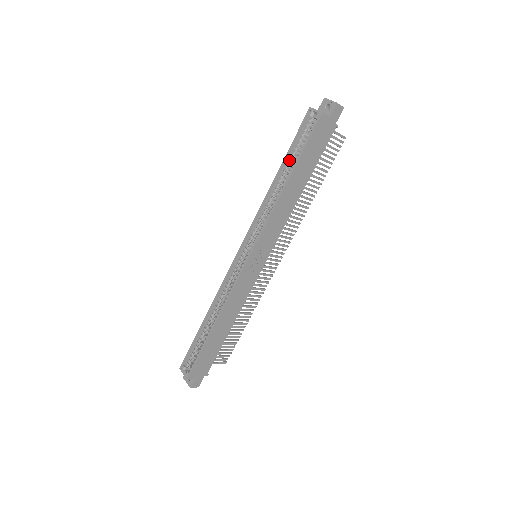
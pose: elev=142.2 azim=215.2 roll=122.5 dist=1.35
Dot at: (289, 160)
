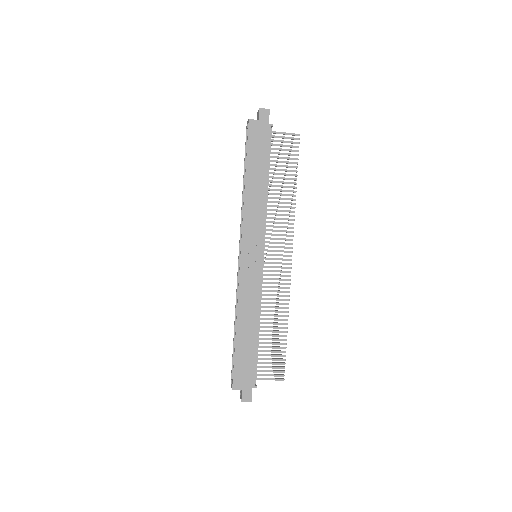
Dot at: occluded
